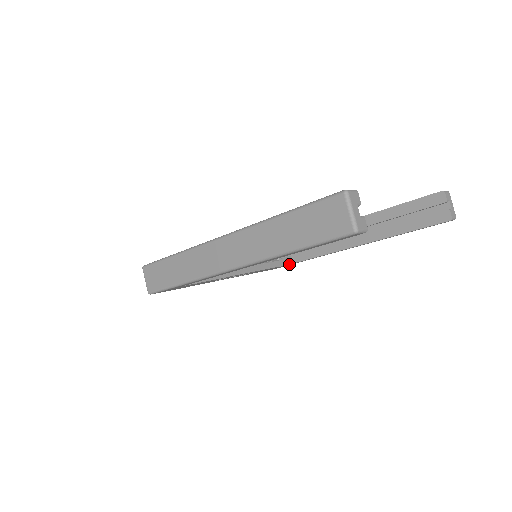
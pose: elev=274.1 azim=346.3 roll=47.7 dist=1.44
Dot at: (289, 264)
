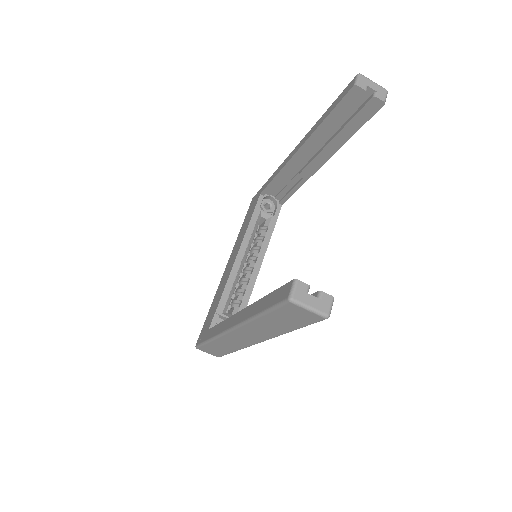
Dot at: occluded
